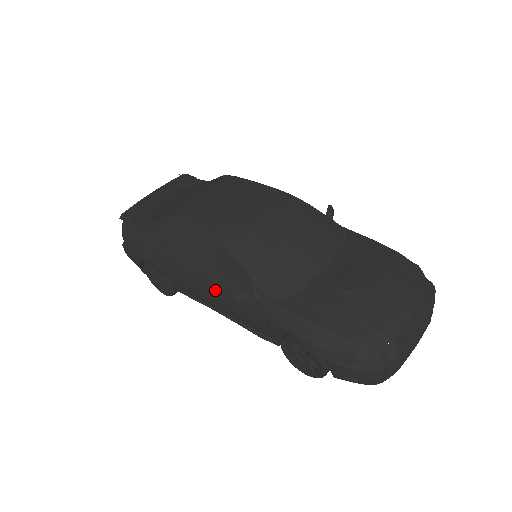
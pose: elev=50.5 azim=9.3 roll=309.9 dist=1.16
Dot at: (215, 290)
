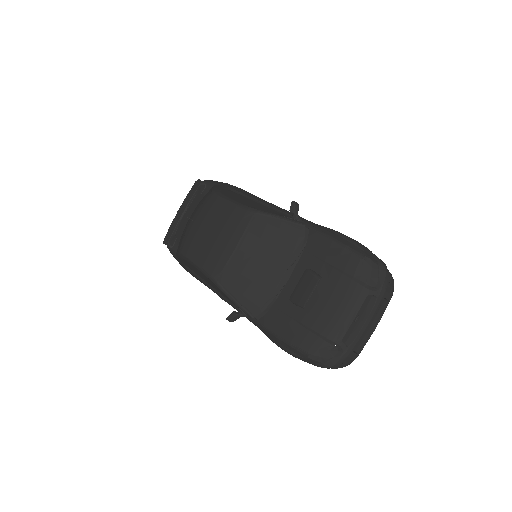
Dot at: occluded
